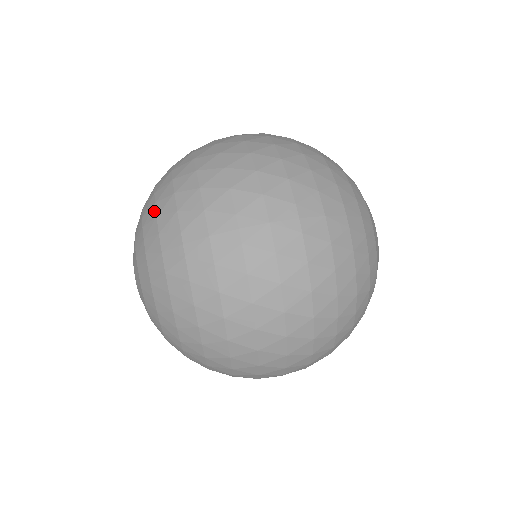
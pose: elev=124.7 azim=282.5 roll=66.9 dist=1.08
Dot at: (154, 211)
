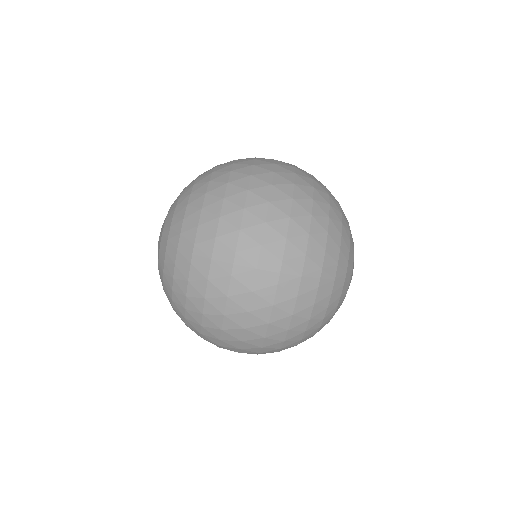
Dot at: (184, 212)
